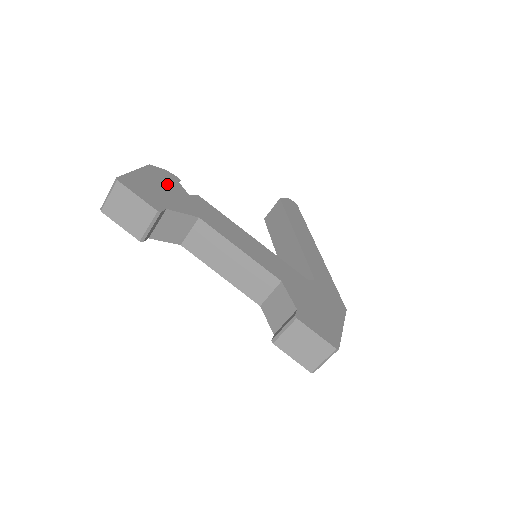
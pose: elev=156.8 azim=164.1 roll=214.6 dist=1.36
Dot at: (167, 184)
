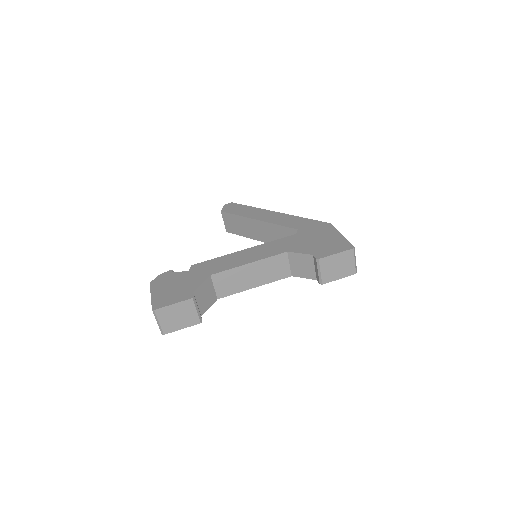
Dot at: (172, 280)
